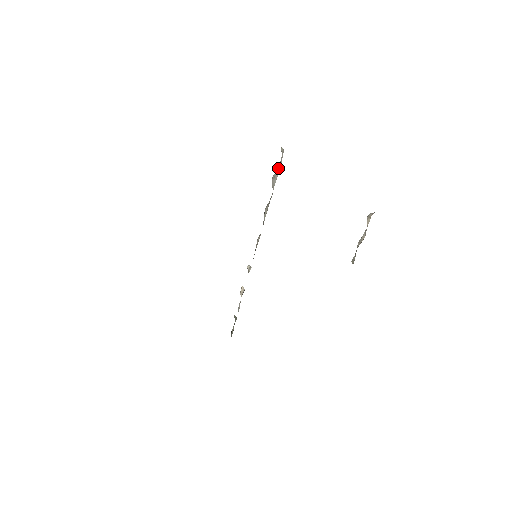
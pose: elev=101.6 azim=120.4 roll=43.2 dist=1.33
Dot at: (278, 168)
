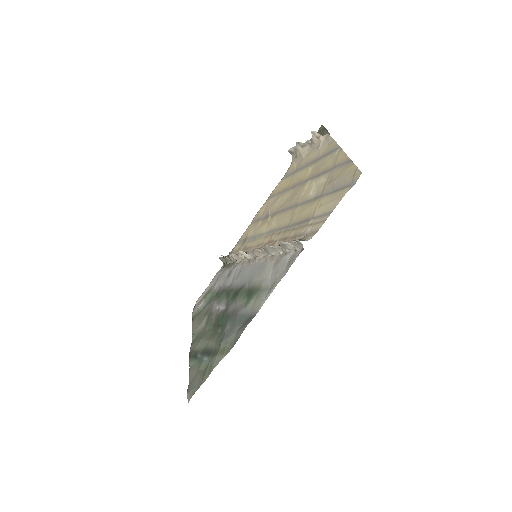
Dot at: (289, 242)
